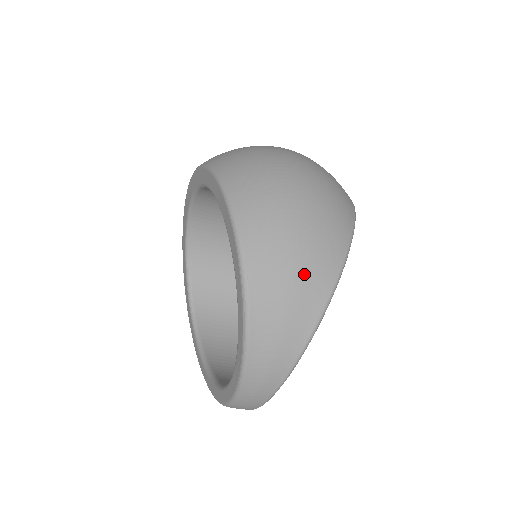
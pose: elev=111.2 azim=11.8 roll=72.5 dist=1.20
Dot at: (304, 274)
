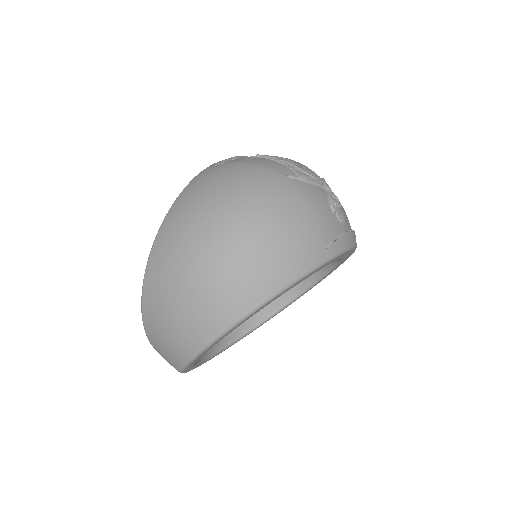
Dot at: (174, 331)
